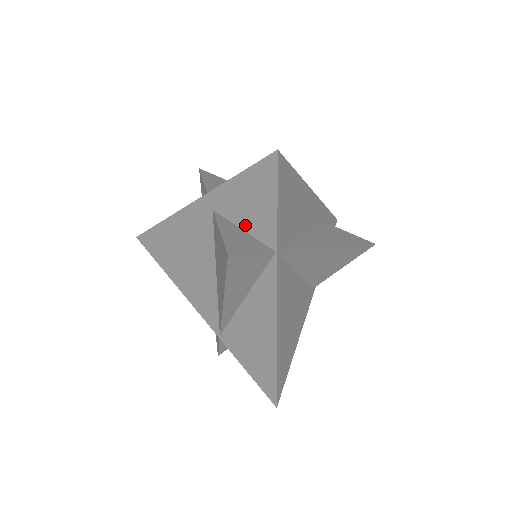
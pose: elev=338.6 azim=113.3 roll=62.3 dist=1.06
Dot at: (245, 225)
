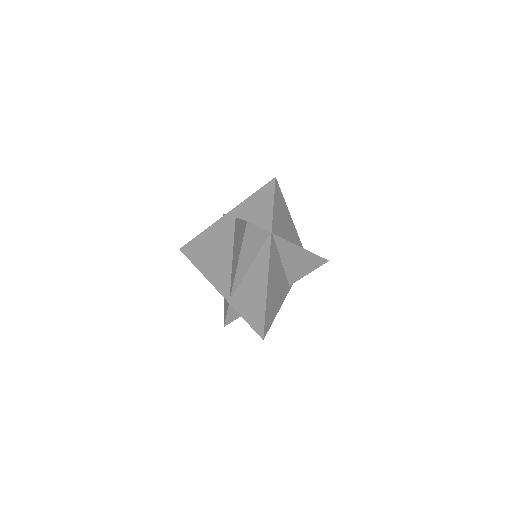
Dot at: (254, 221)
